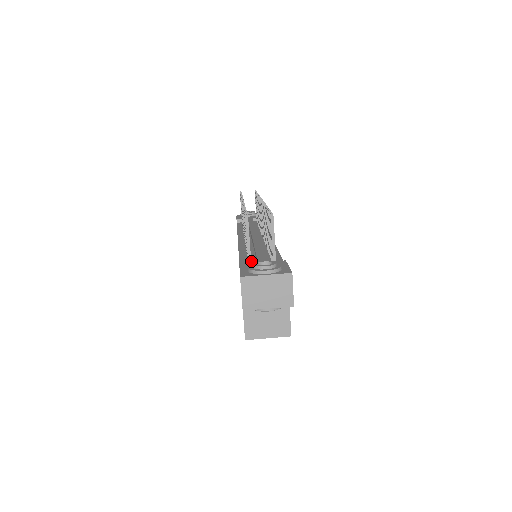
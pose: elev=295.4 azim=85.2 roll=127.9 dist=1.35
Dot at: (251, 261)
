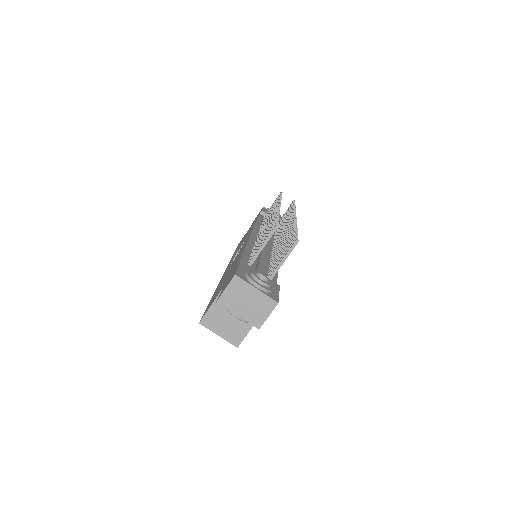
Dot at: occluded
